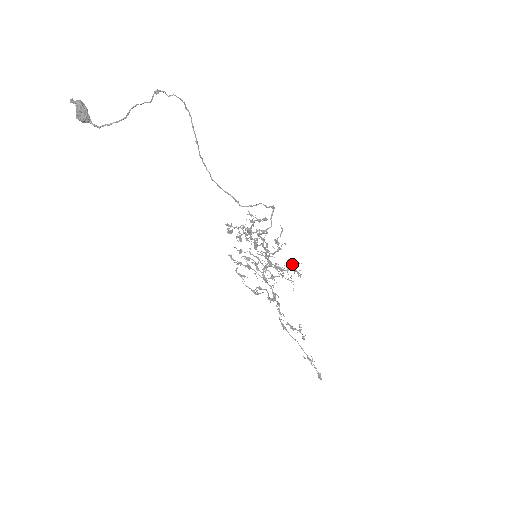
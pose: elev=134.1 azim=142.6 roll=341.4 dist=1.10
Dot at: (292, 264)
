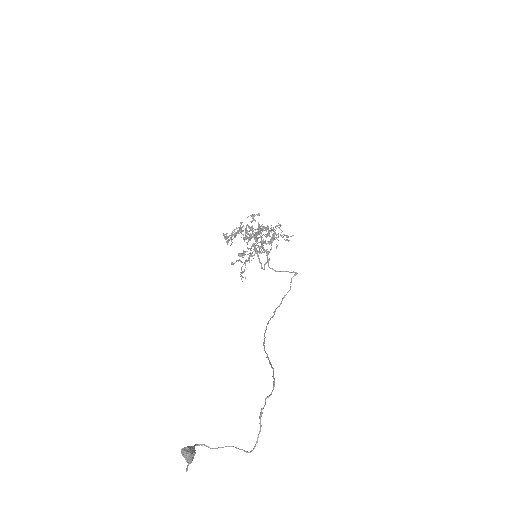
Dot at: (281, 232)
